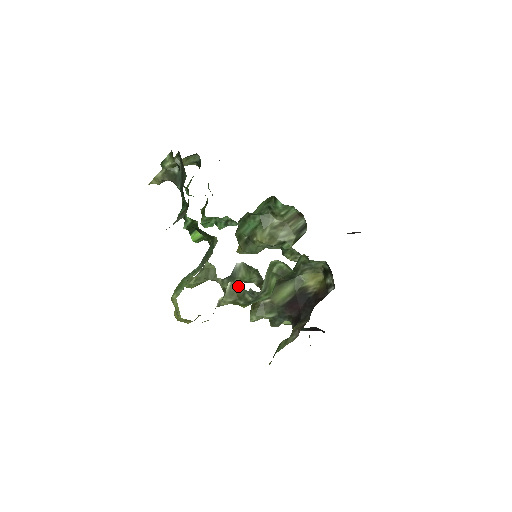
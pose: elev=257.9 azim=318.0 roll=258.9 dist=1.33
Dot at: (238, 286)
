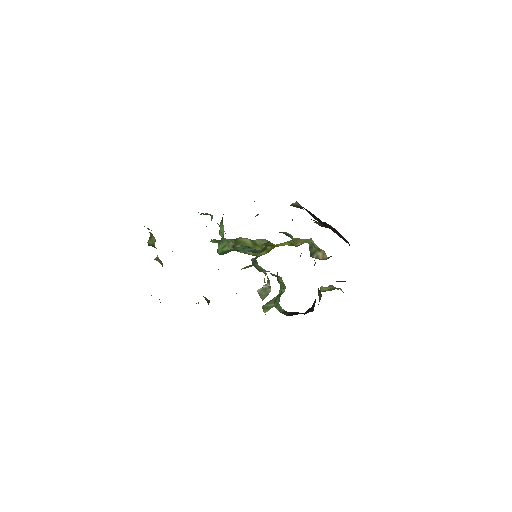
Dot at: occluded
